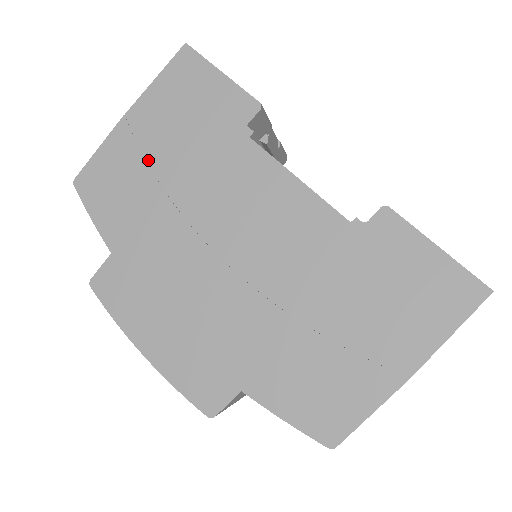
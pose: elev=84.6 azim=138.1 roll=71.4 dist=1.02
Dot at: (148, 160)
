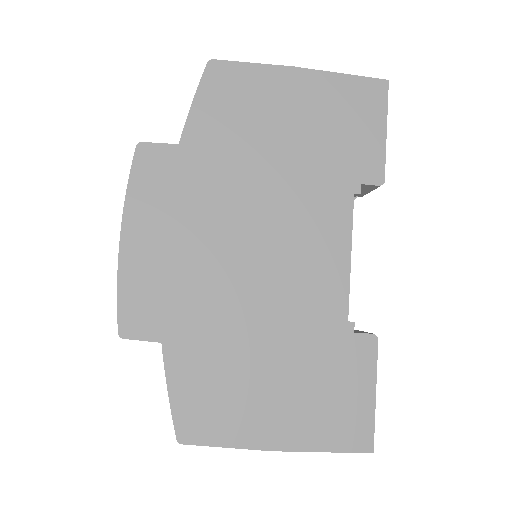
Dot at: (277, 118)
